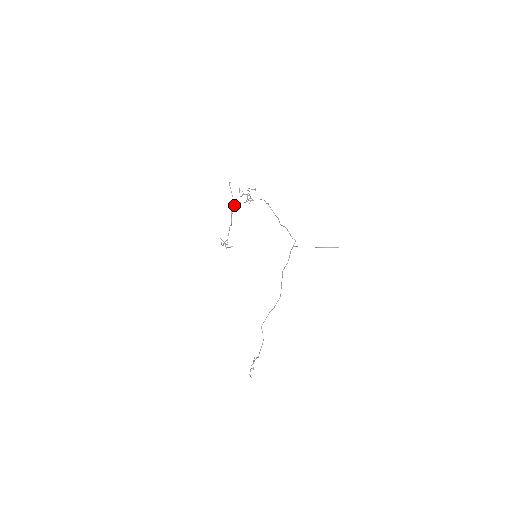
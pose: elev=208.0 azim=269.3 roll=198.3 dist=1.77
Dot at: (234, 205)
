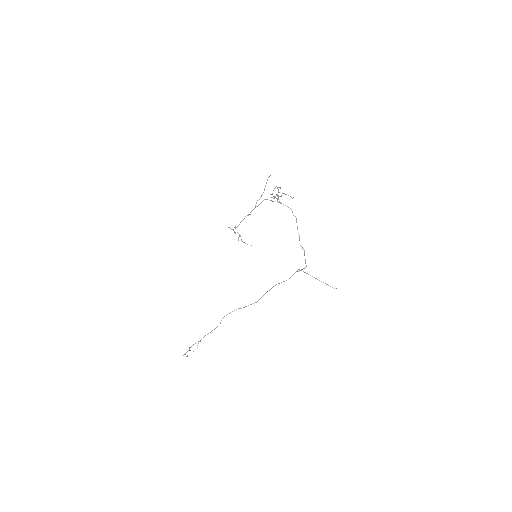
Dot at: occluded
